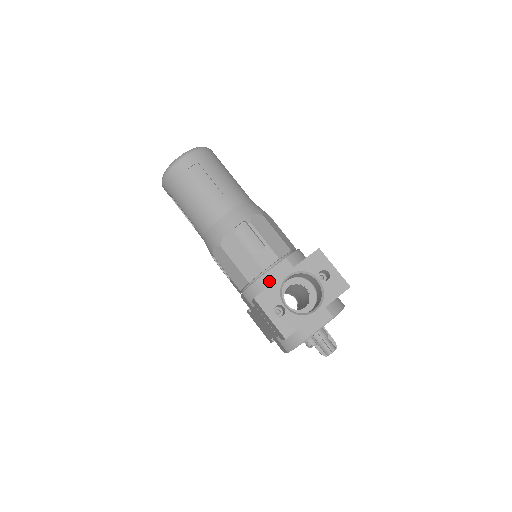
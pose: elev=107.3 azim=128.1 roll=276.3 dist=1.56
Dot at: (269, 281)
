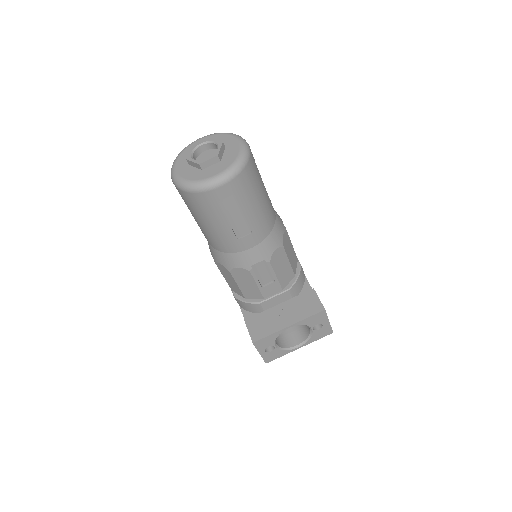
Dot at: (266, 306)
